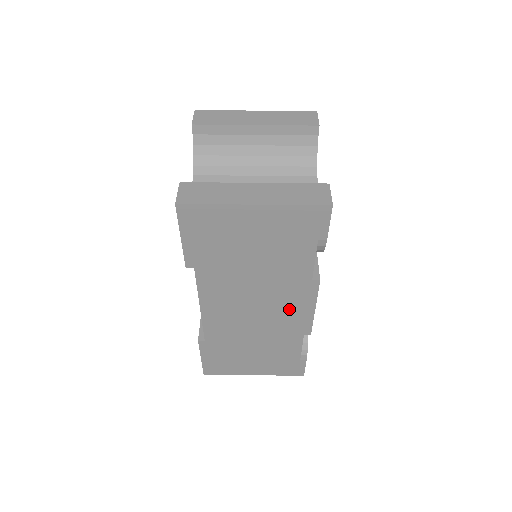
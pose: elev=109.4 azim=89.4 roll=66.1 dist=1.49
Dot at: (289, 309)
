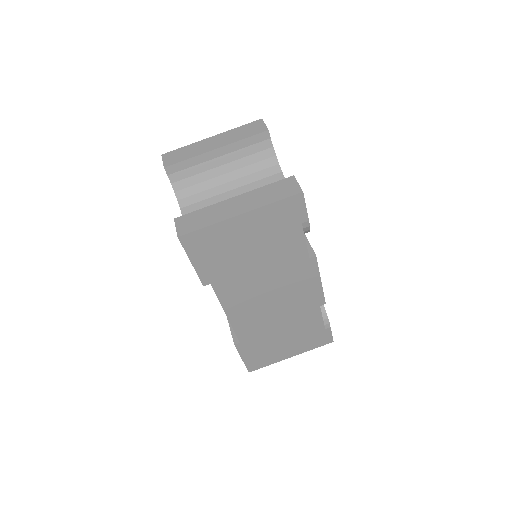
Dot at: (300, 289)
